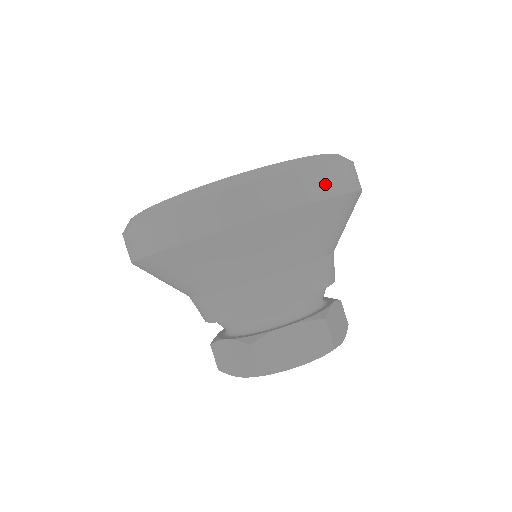
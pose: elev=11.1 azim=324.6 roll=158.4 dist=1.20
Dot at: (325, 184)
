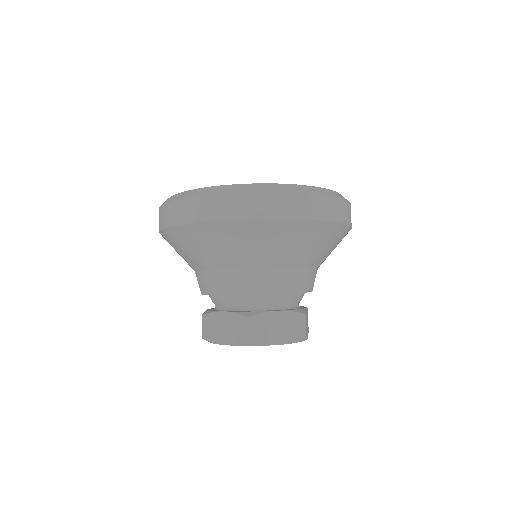
Dot at: (236, 208)
